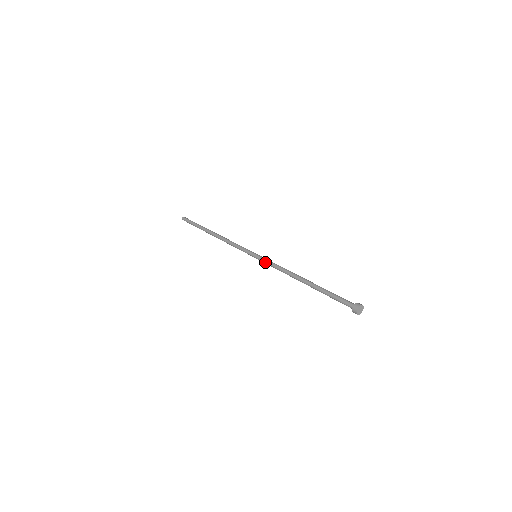
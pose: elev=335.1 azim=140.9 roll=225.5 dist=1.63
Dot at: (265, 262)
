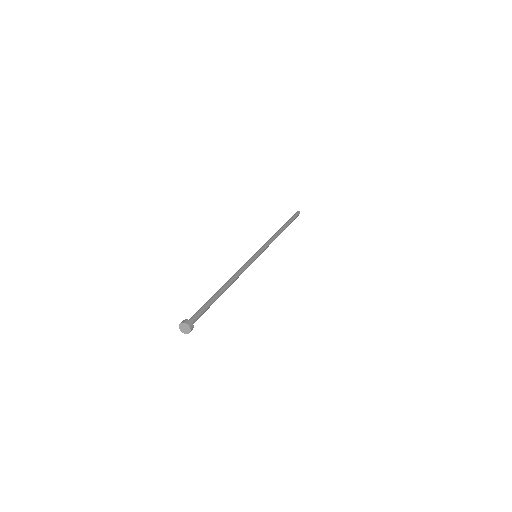
Dot at: occluded
